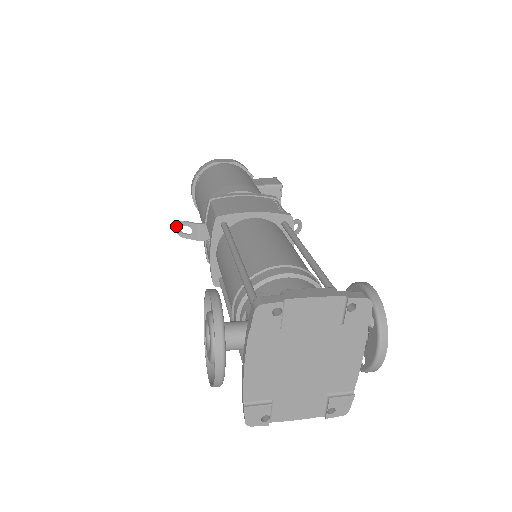
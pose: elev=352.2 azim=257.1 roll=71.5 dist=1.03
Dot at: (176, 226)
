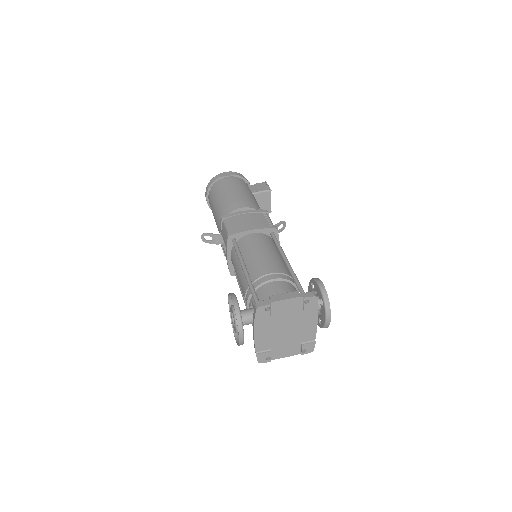
Dot at: (201, 236)
